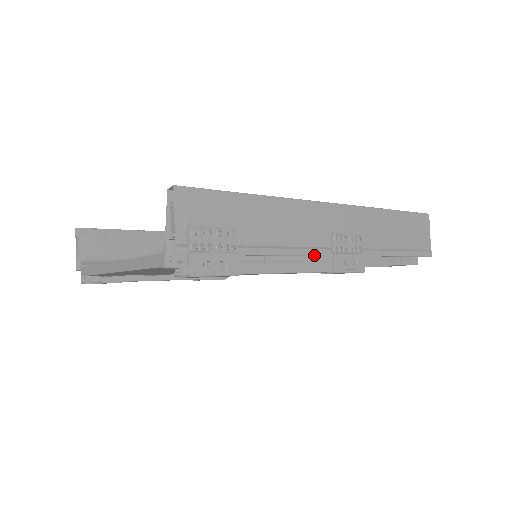
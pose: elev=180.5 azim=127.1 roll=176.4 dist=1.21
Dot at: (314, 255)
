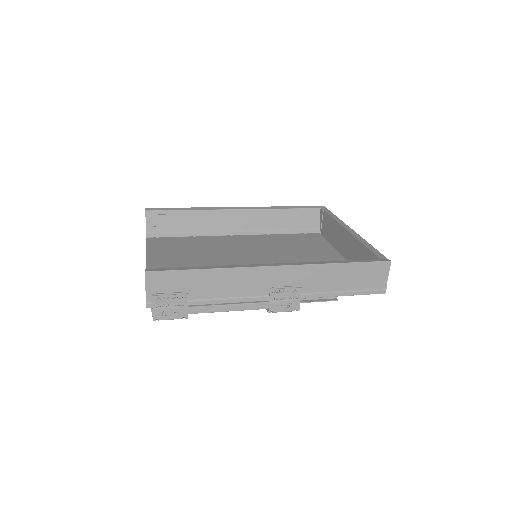
Dot at: (254, 301)
